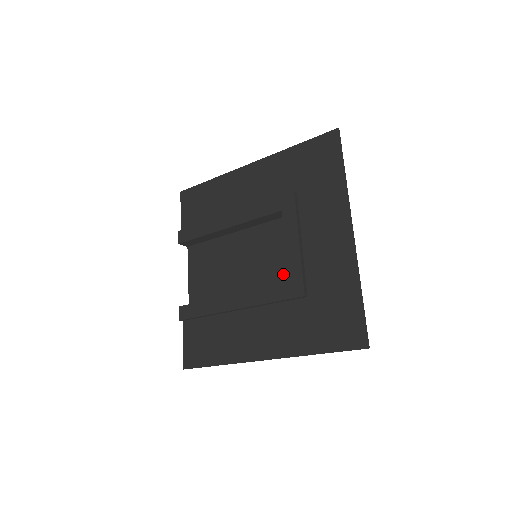
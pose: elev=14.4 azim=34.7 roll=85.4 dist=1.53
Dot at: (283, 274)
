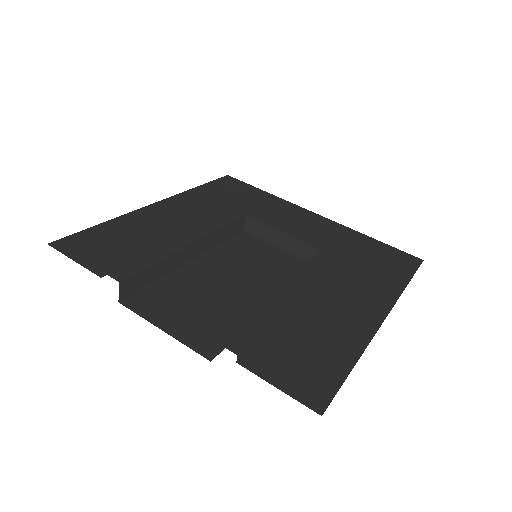
Dot at: (294, 265)
